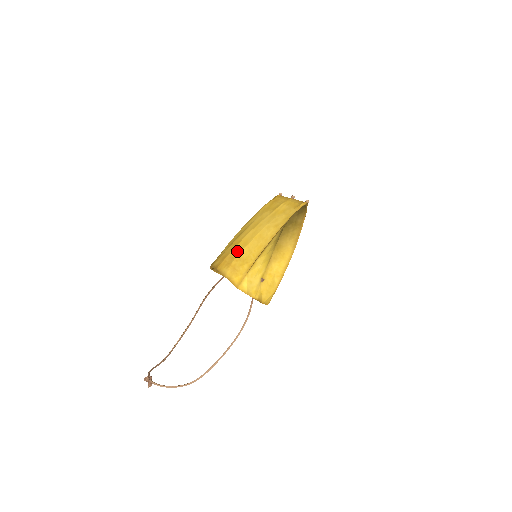
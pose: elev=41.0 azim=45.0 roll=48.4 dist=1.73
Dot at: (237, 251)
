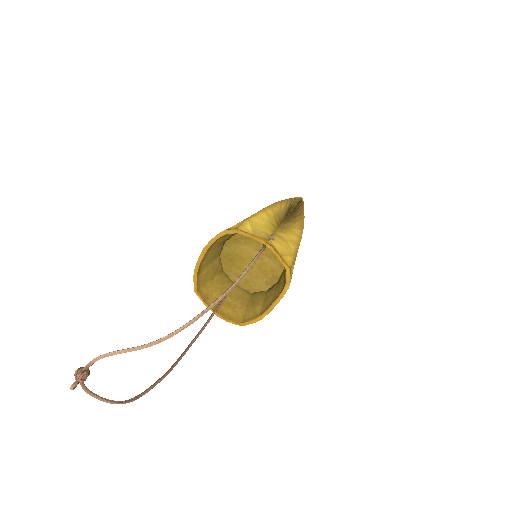
Dot at: occluded
